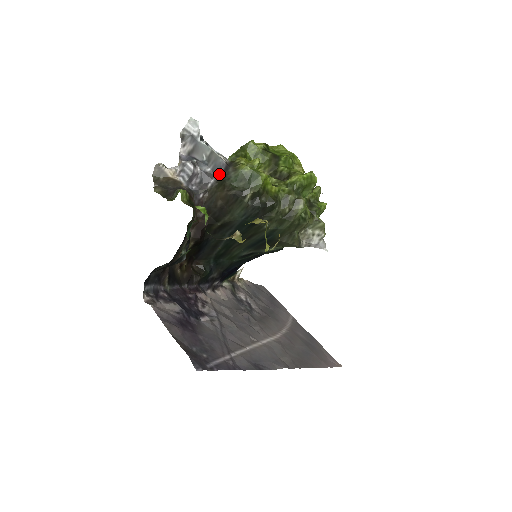
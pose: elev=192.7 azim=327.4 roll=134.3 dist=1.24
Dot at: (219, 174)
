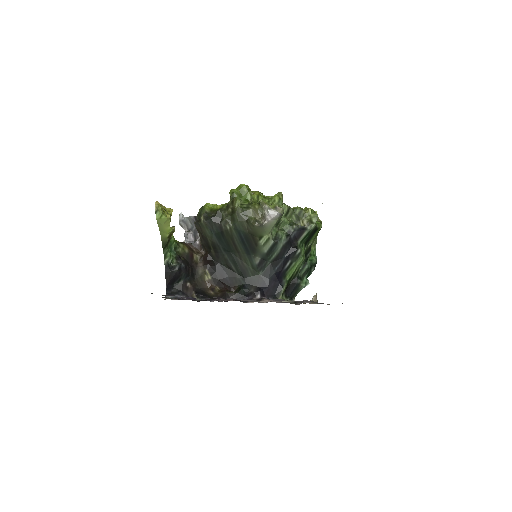
Dot at: occluded
